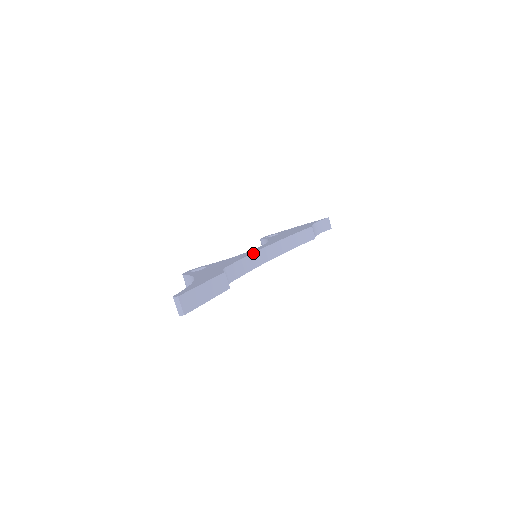
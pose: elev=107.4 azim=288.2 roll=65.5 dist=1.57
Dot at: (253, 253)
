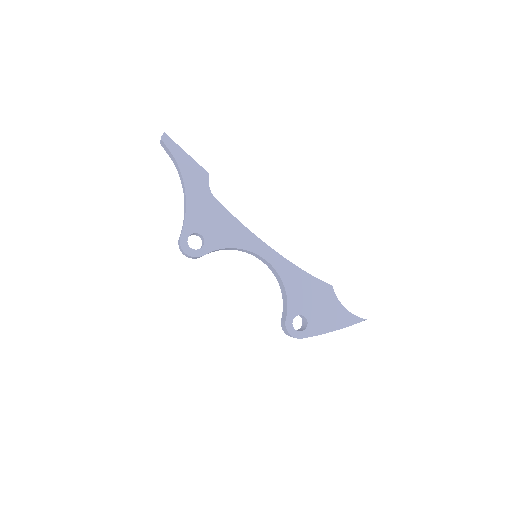
Dot at: occluded
